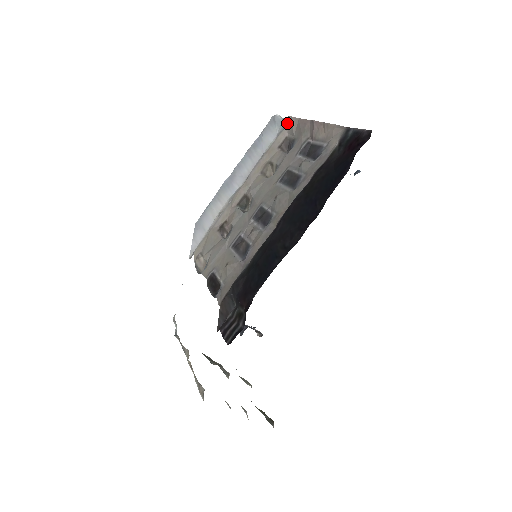
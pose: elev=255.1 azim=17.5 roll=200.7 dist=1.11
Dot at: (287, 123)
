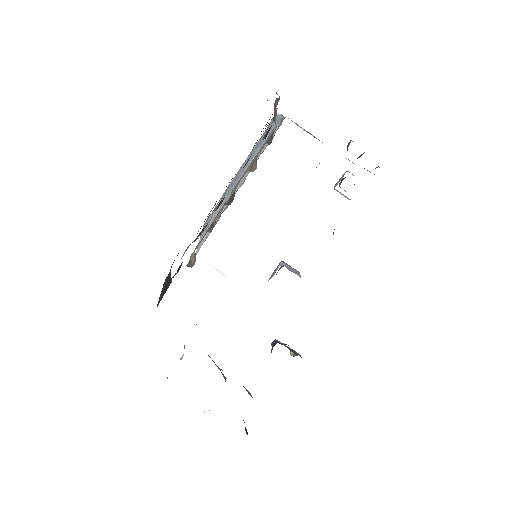
Dot at: occluded
